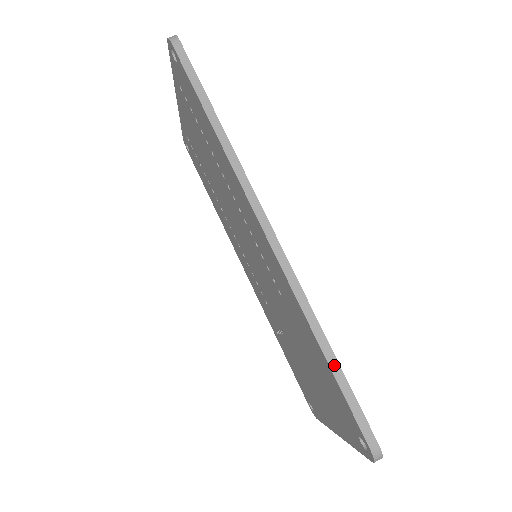
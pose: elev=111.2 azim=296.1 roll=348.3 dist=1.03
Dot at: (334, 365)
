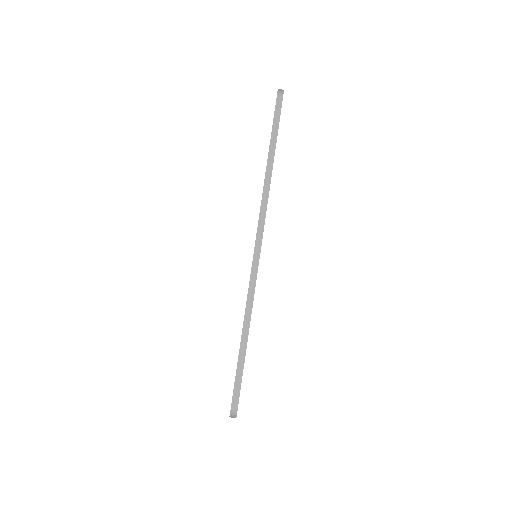
Dot at: (243, 345)
